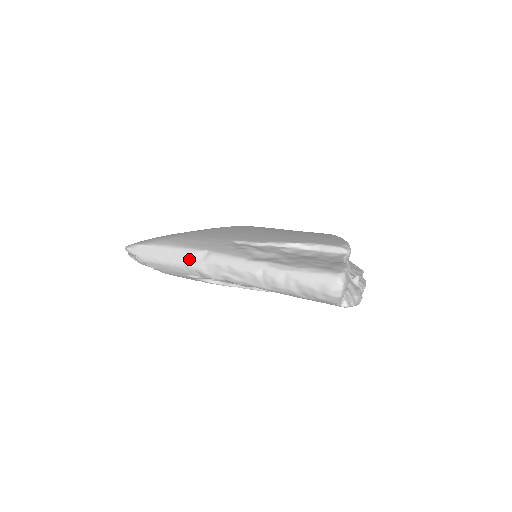
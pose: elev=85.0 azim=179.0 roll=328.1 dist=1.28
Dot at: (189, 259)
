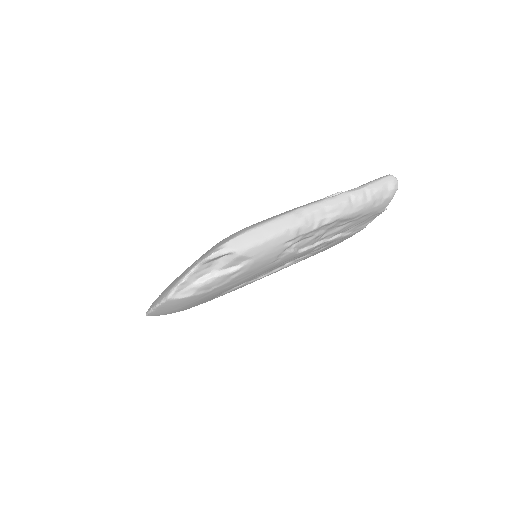
Dot at: (290, 221)
